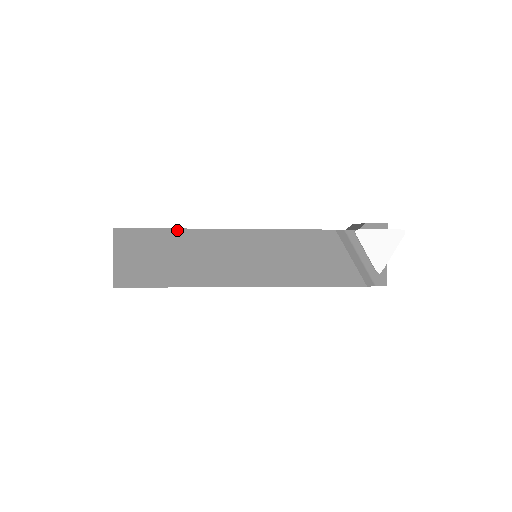
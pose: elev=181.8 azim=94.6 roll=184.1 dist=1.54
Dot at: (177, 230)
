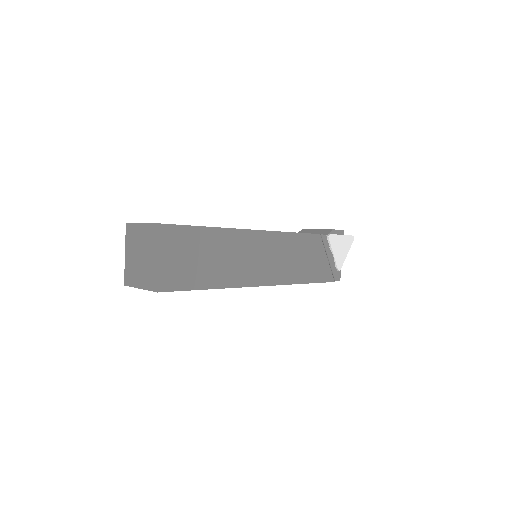
Dot at: (217, 229)
